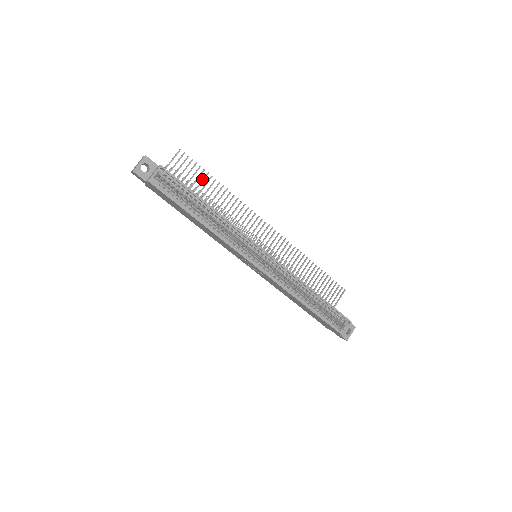
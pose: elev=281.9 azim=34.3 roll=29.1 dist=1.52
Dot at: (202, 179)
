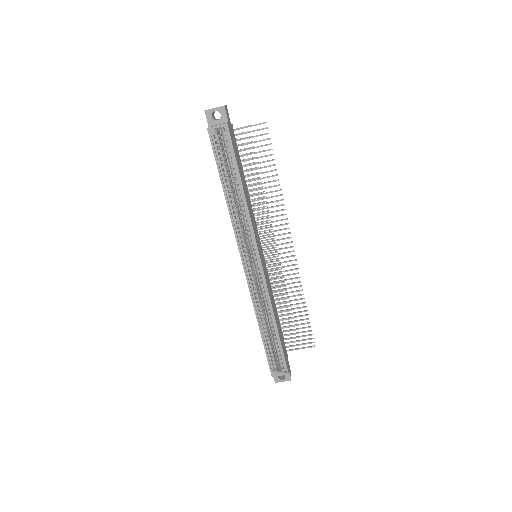
Dot at: occluded
